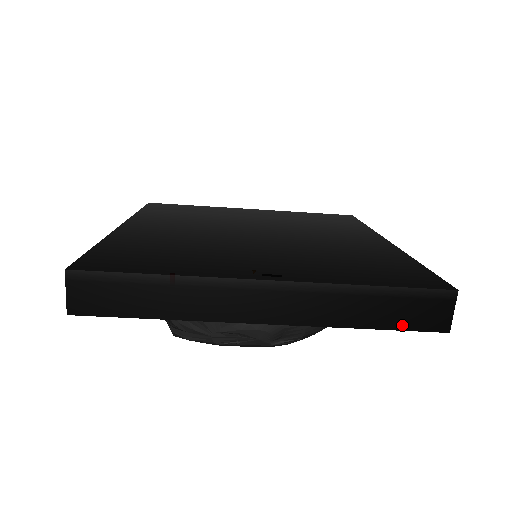
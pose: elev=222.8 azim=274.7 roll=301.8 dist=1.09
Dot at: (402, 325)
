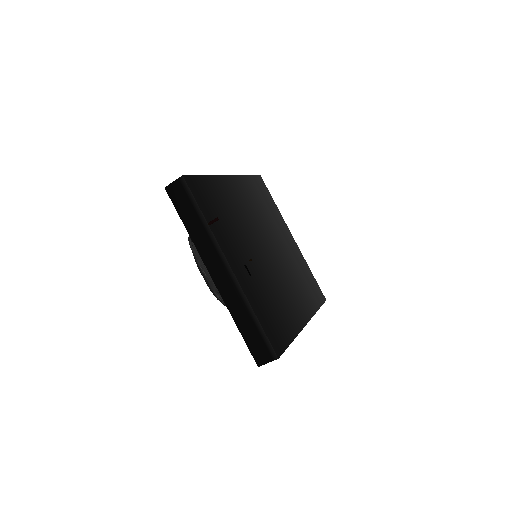
Dot at: (248, 342)
